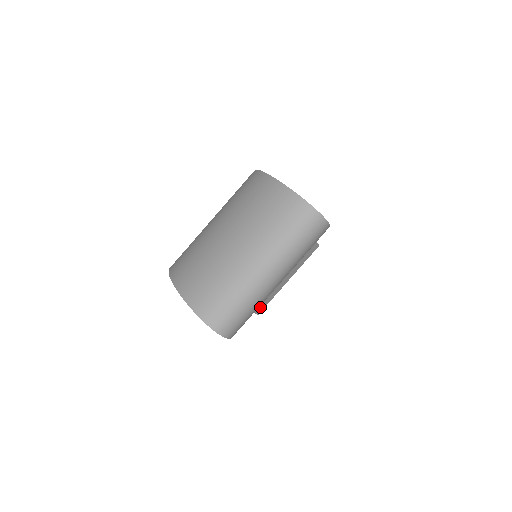
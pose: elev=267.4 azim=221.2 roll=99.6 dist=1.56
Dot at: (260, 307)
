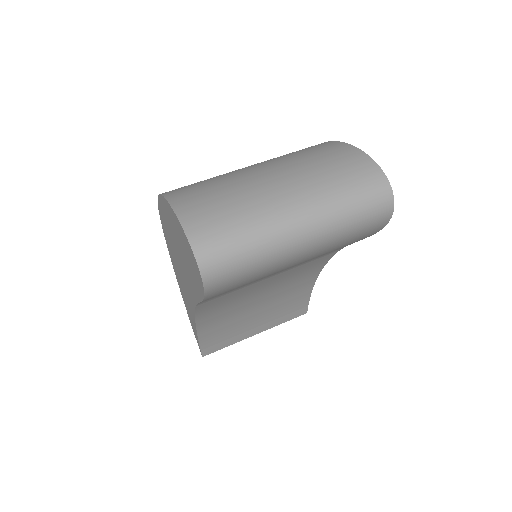
Dot at: (211, 346)
